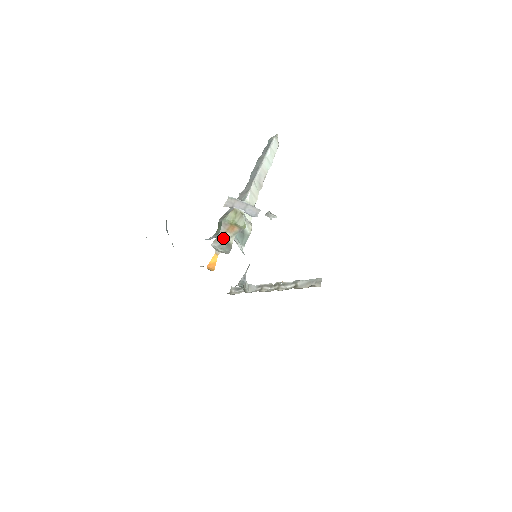
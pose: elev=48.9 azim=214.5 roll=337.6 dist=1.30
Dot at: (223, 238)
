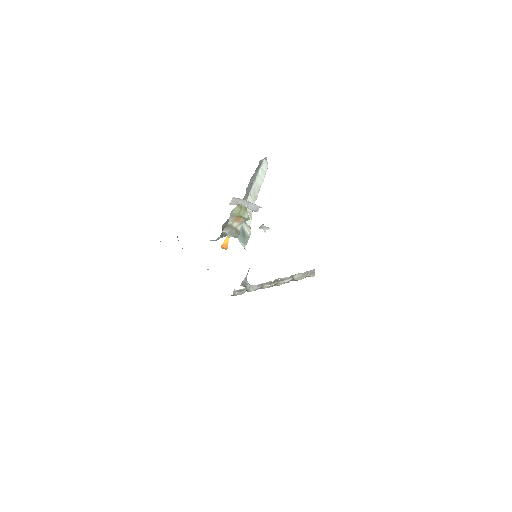
Dot at: (232, 226)
